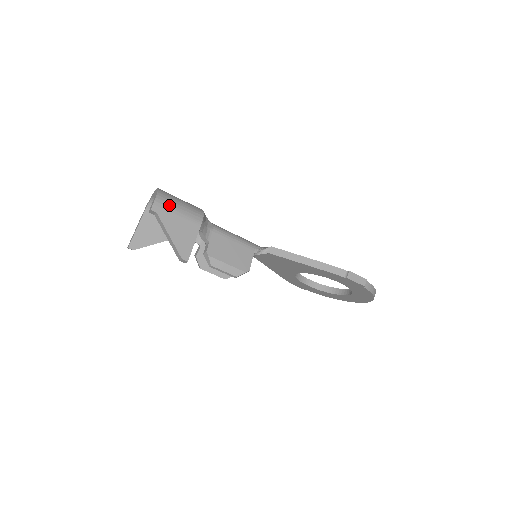
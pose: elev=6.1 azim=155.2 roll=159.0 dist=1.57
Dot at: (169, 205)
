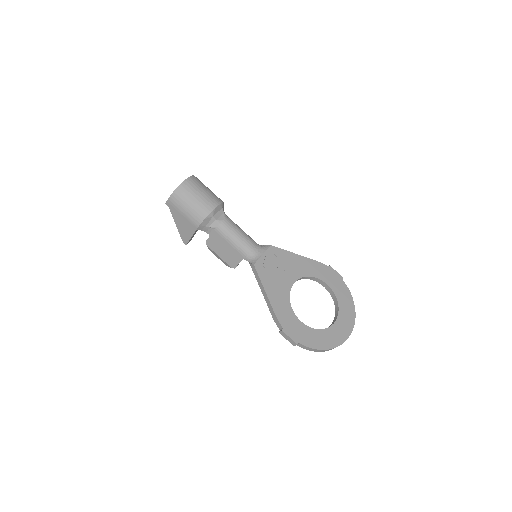
Dot at: (178, 205)
